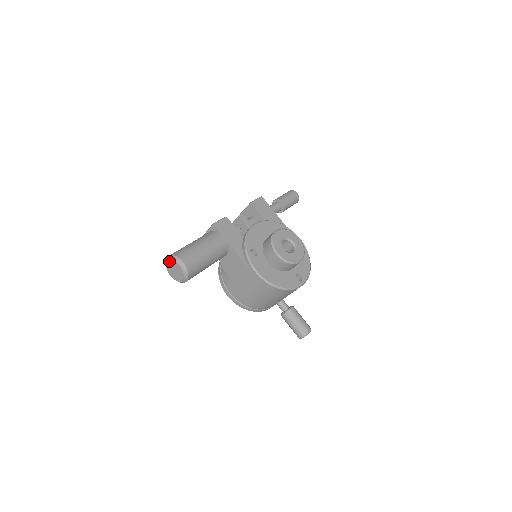
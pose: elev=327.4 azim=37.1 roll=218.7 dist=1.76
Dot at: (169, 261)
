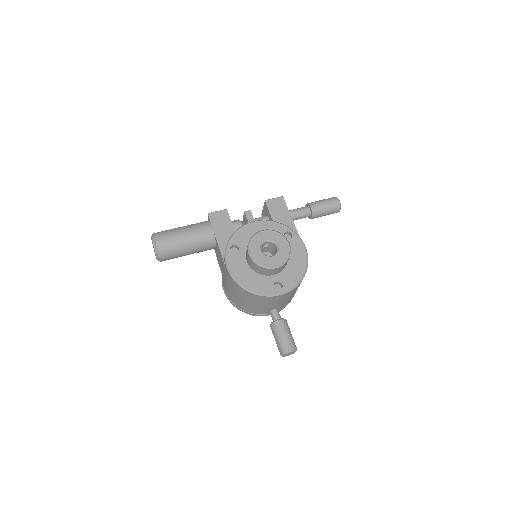
Dot at: (151, 239)
